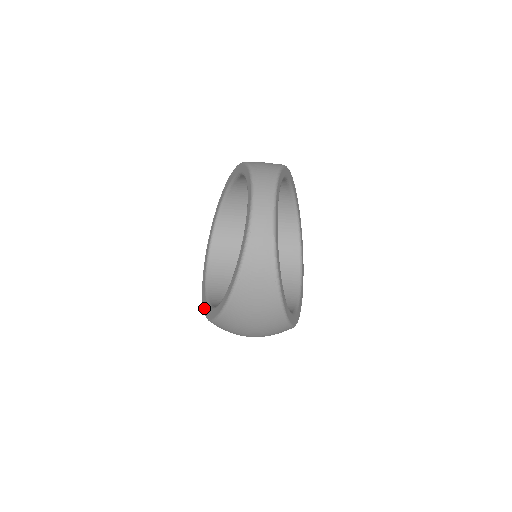
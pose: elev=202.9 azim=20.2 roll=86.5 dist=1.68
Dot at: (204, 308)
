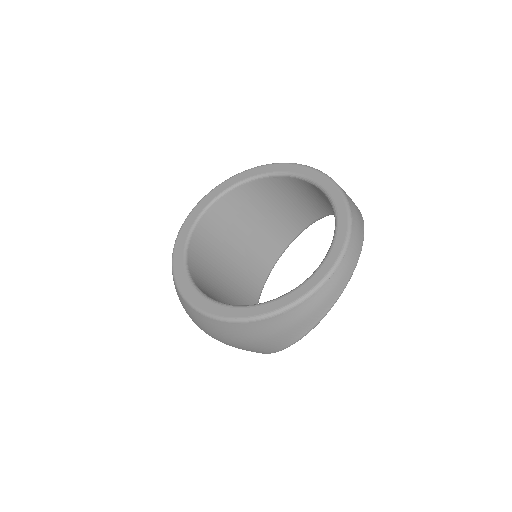
Dot at: (178, 278)
